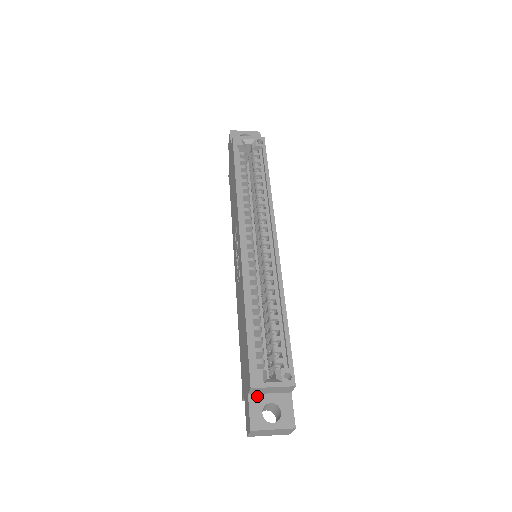
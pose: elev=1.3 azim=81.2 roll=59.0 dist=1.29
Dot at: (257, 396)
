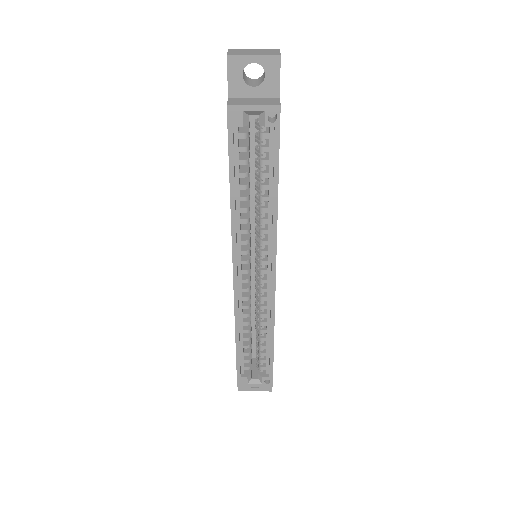
Dot at: occluded
